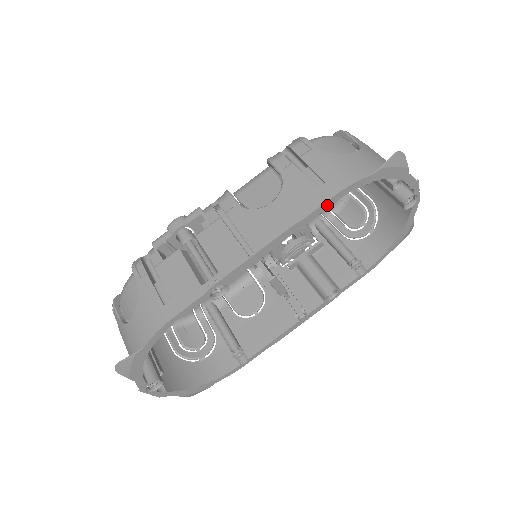
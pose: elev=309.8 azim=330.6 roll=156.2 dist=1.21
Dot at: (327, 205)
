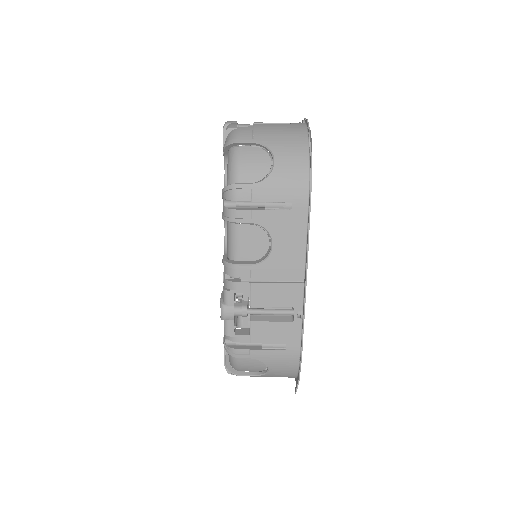
Dot at: (309, 214)
